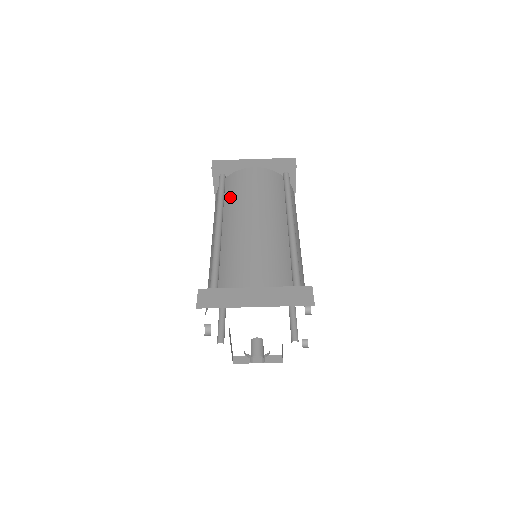
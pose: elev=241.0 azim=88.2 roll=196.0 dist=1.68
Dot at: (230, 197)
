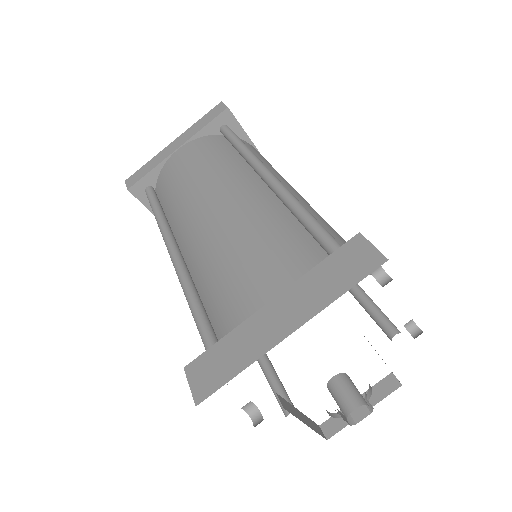
Dot at: (169, 206)
